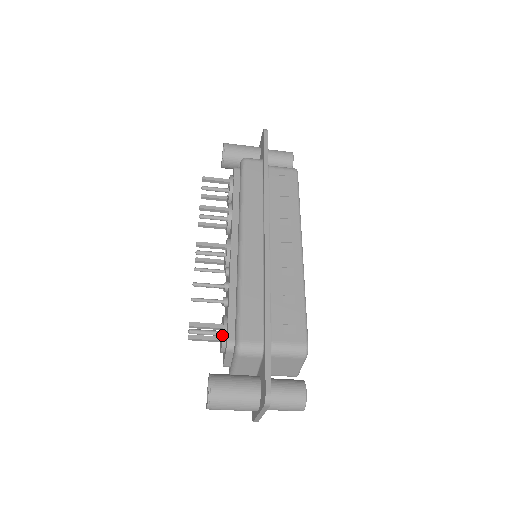
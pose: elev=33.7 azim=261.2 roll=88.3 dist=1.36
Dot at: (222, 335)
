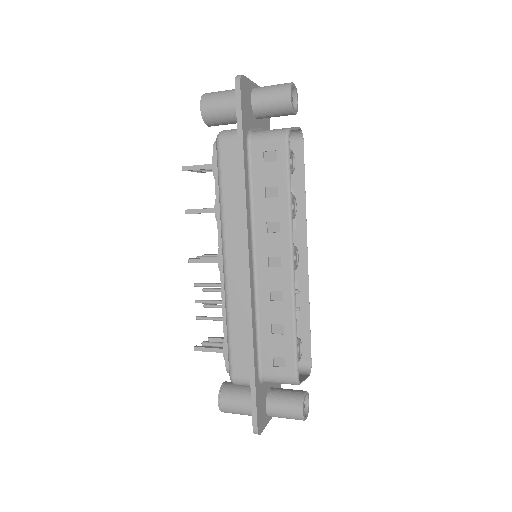
Dot at: occluded
